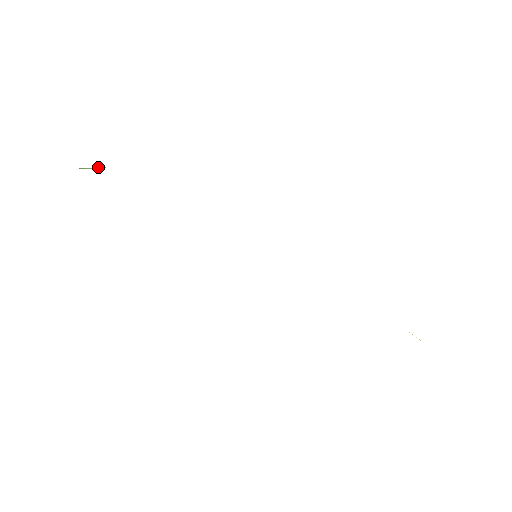
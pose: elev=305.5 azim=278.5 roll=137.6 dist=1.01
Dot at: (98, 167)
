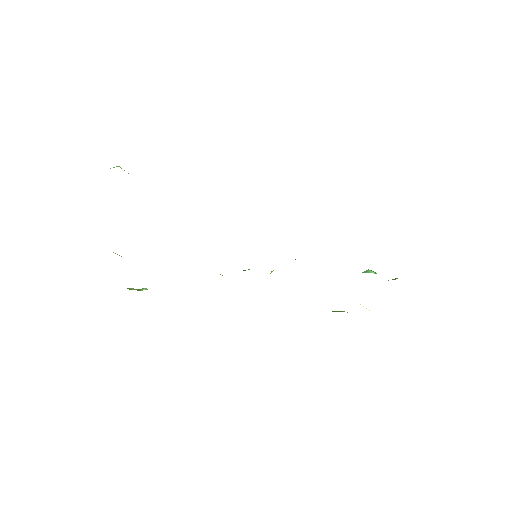
Dot at: occluded
